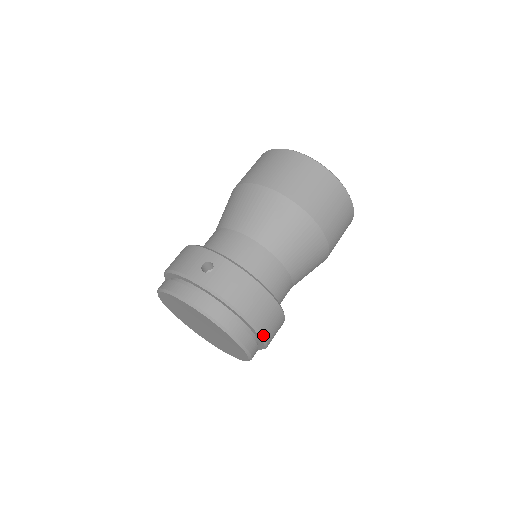
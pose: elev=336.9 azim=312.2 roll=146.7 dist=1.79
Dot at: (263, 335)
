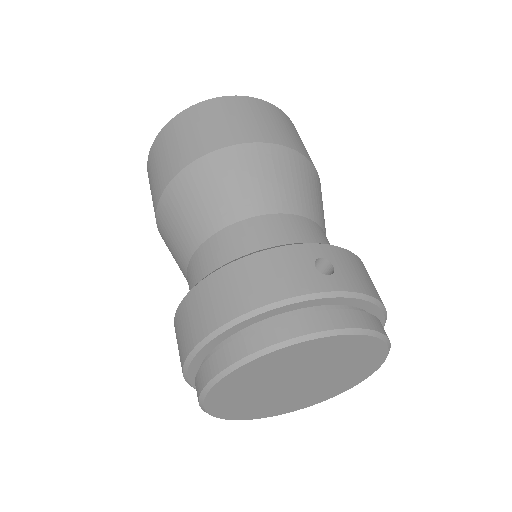
Dot at: occluded
